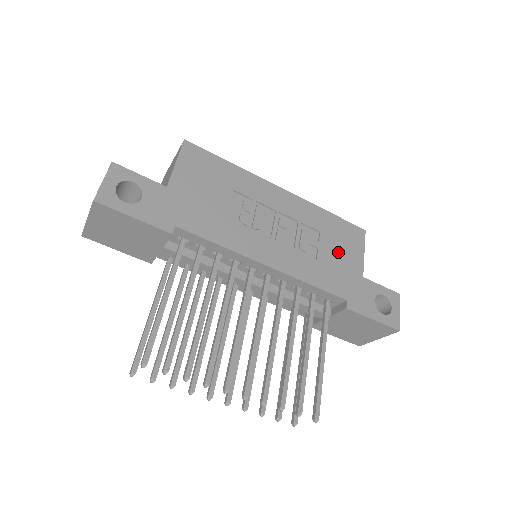
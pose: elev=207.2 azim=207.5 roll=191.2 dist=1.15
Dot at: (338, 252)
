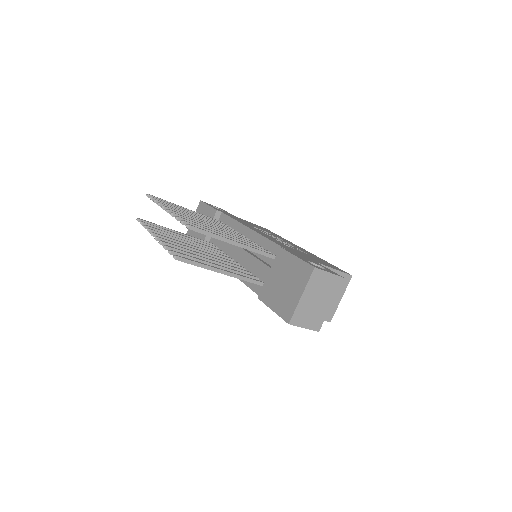
Dot at: (310, 257)
